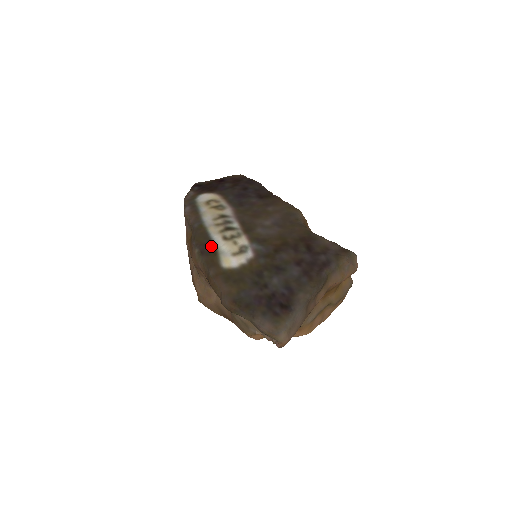
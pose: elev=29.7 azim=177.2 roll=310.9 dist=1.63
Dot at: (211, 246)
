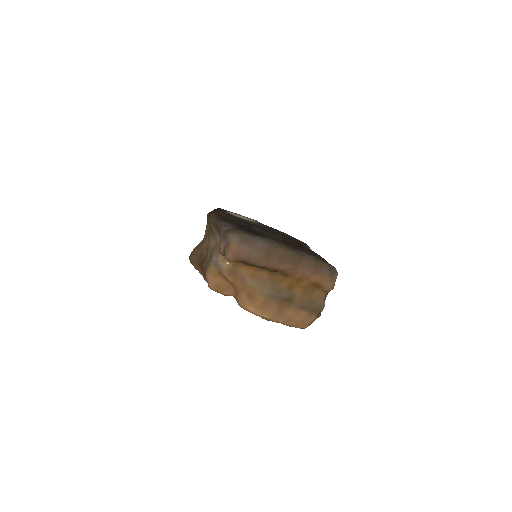
Dot at: (228, 211)
